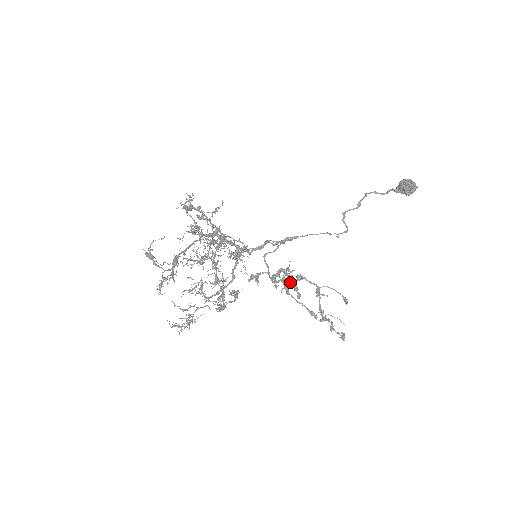
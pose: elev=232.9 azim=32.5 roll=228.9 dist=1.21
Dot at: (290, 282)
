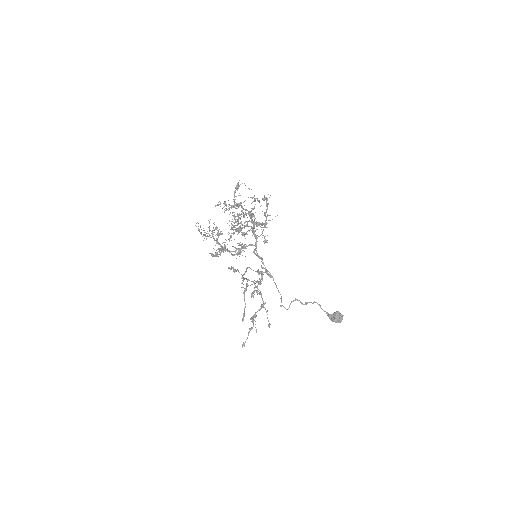
Dot at: (255, 286)
